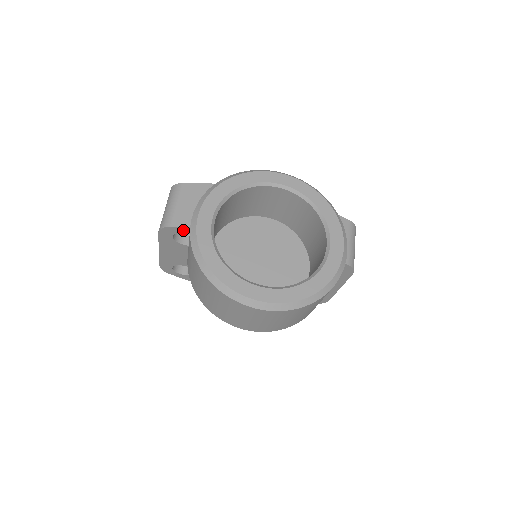
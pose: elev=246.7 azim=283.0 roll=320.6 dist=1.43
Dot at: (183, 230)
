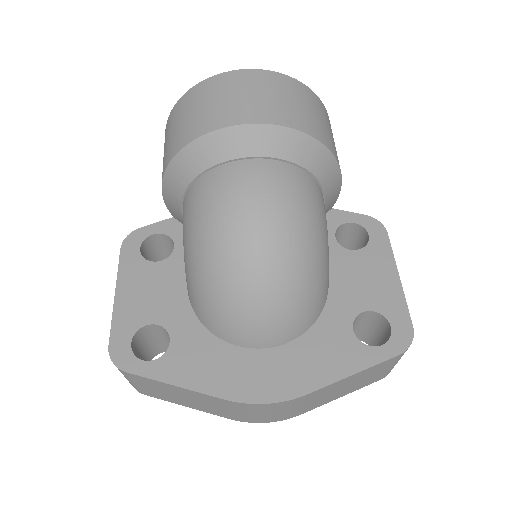
Dot at: (154, 229)
